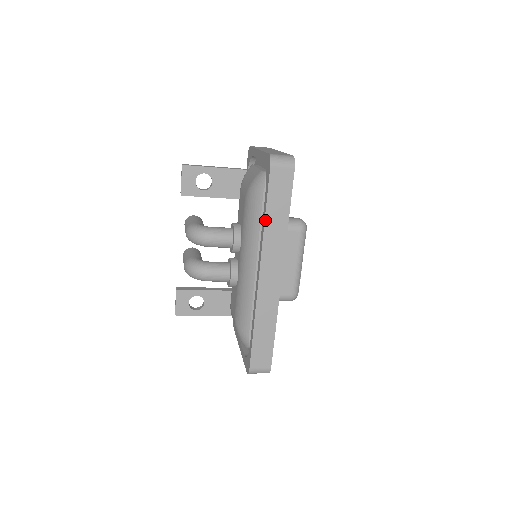
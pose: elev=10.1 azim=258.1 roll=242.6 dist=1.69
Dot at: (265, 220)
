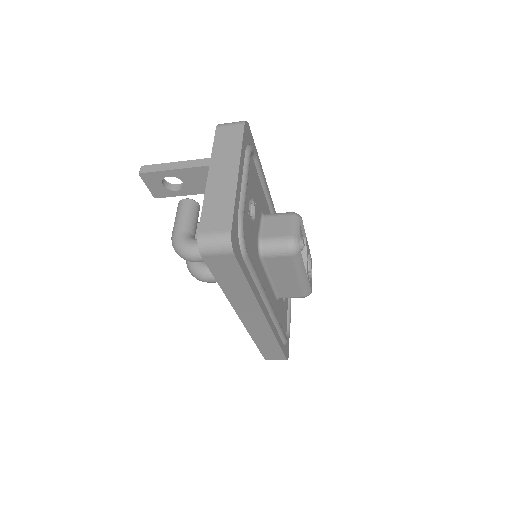
Dot at: (222, 290)
